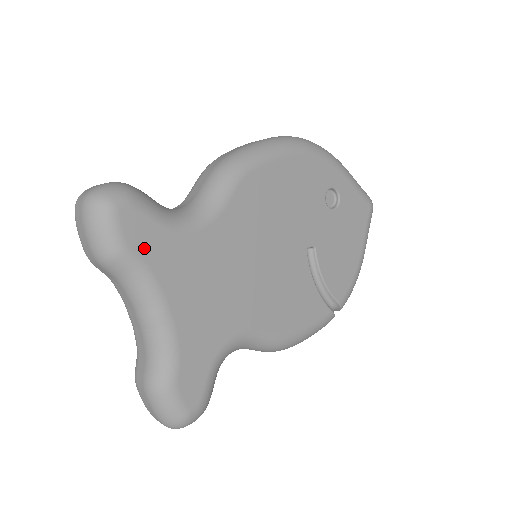
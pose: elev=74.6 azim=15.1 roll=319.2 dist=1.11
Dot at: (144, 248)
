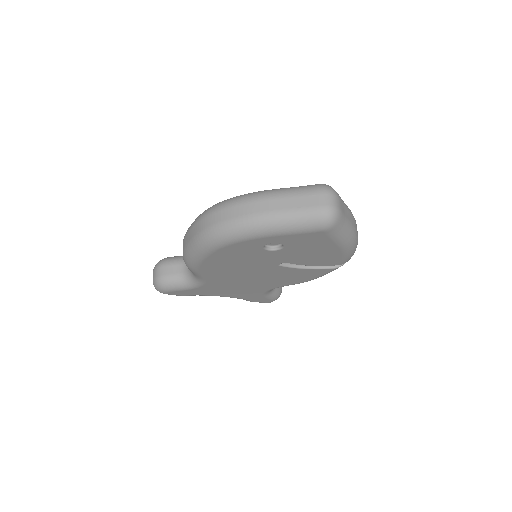
Dot at: (189, 294)
